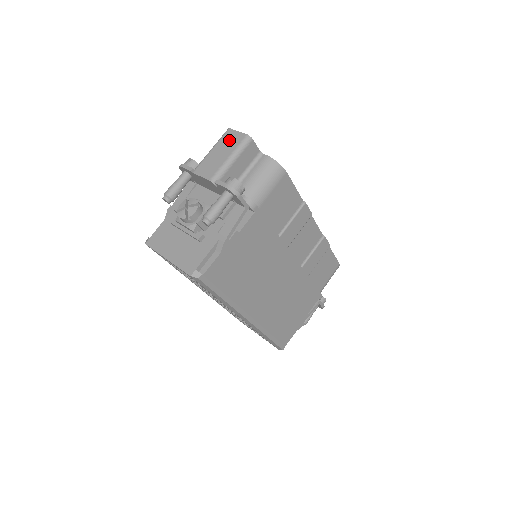
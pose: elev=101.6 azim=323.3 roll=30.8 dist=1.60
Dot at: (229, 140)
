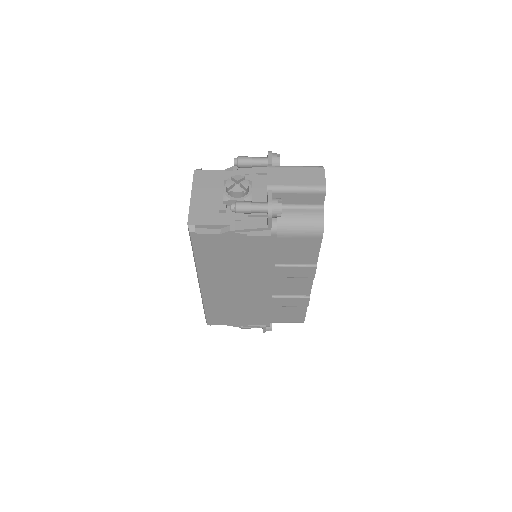
Dot at: (313, 175)
